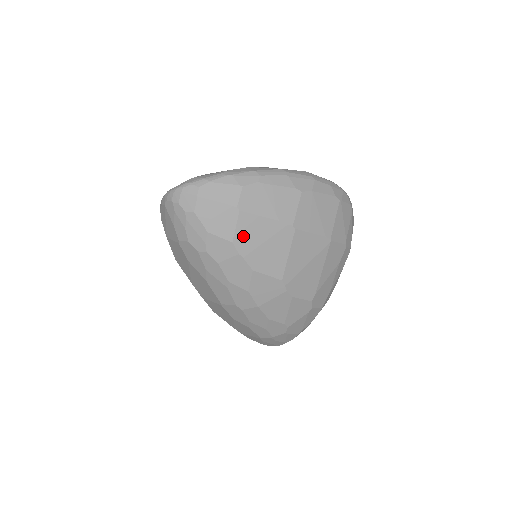
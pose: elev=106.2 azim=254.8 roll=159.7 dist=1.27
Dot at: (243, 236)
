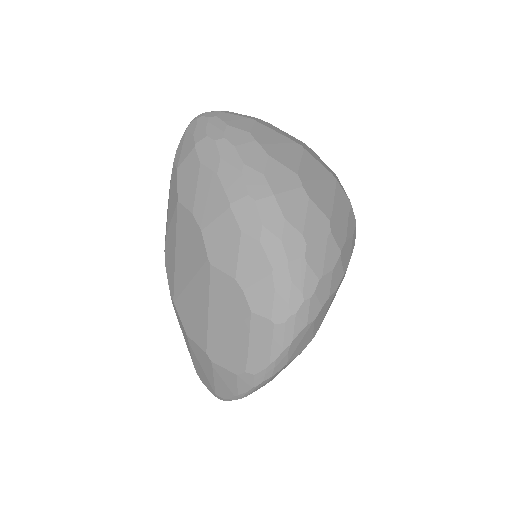
Dot at: (259, 133)
